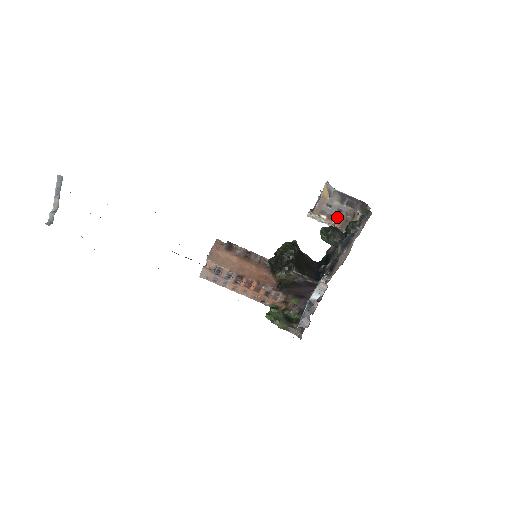
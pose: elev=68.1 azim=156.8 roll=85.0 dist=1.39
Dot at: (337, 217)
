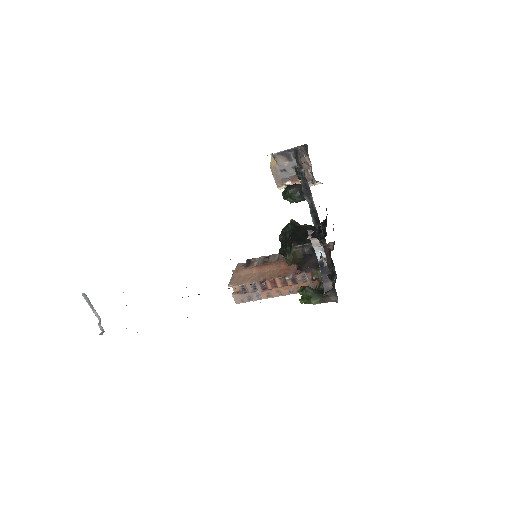
Dot at: occluded
